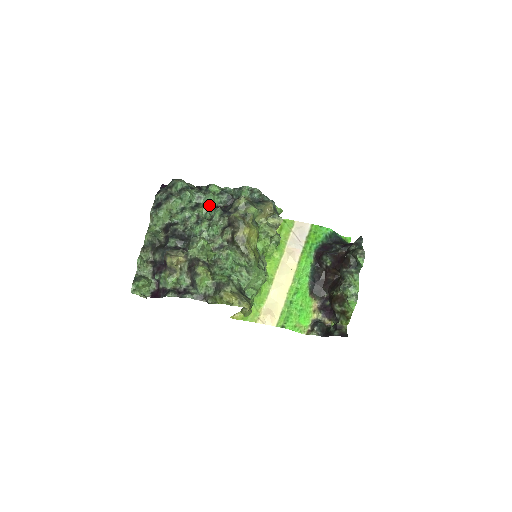
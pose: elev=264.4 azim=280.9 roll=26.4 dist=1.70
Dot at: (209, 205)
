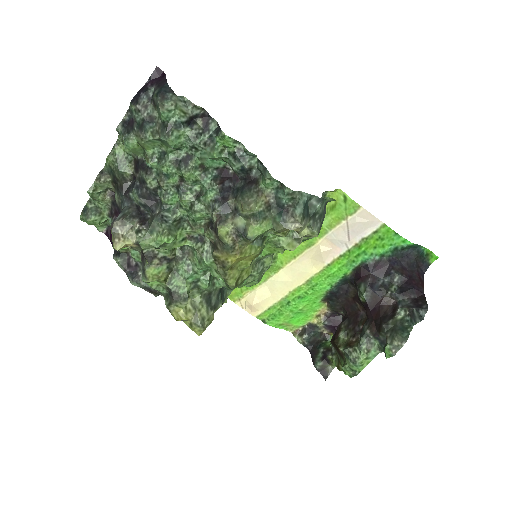
Dot at: (208, 165)
